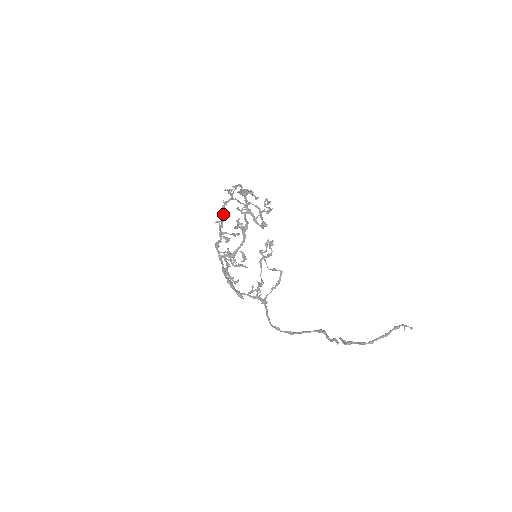
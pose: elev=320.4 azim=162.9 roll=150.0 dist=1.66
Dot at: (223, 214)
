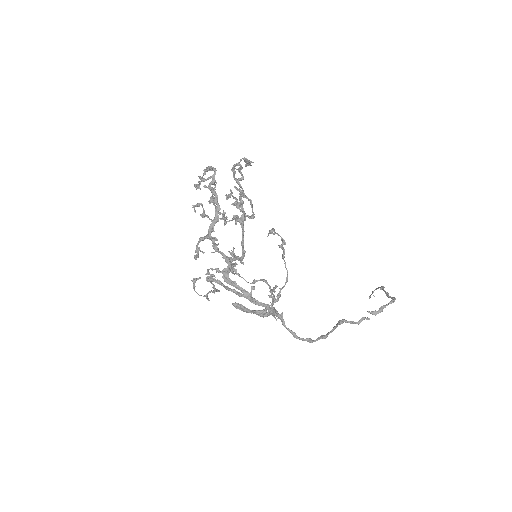
Dot at: (216, 201)
